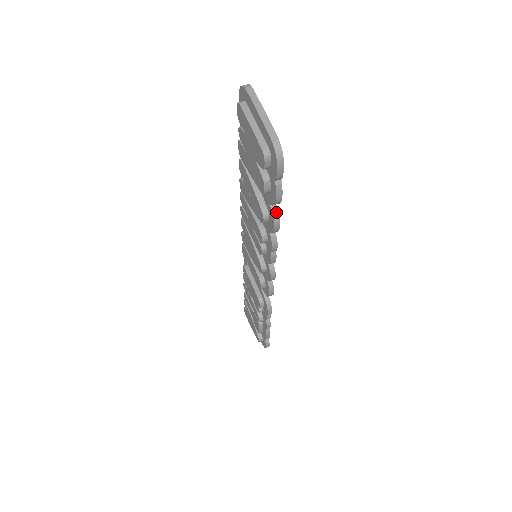
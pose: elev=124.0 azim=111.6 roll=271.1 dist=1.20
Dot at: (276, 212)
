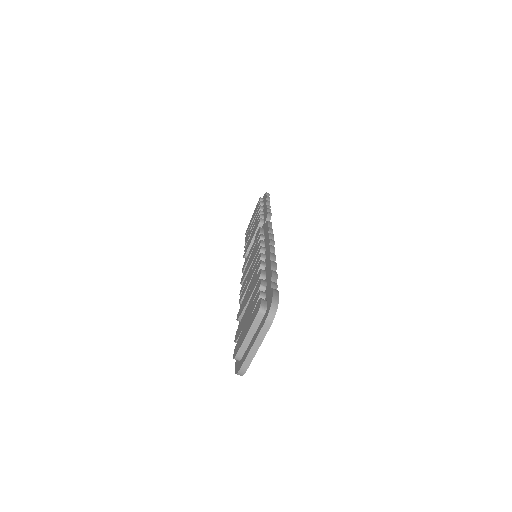
Dot at: occluded
